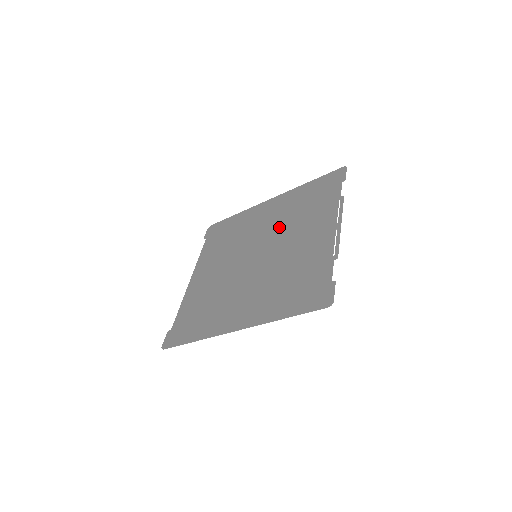
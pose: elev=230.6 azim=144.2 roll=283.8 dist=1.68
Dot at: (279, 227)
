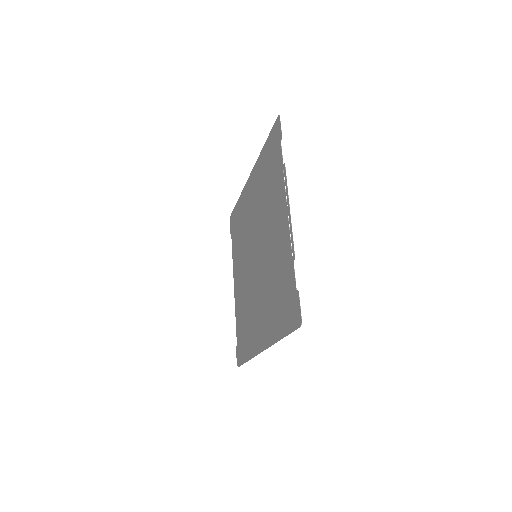
Dot at: (260, 216)
